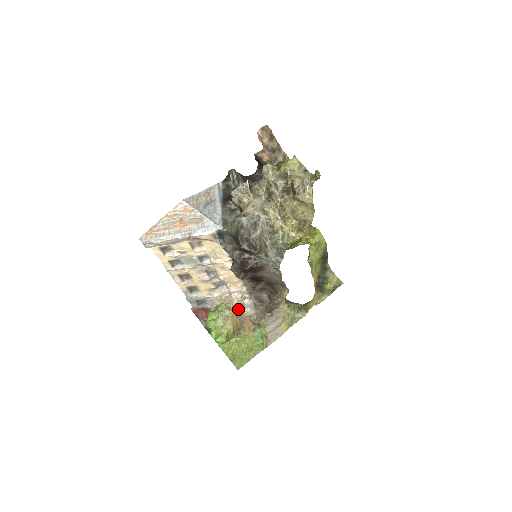
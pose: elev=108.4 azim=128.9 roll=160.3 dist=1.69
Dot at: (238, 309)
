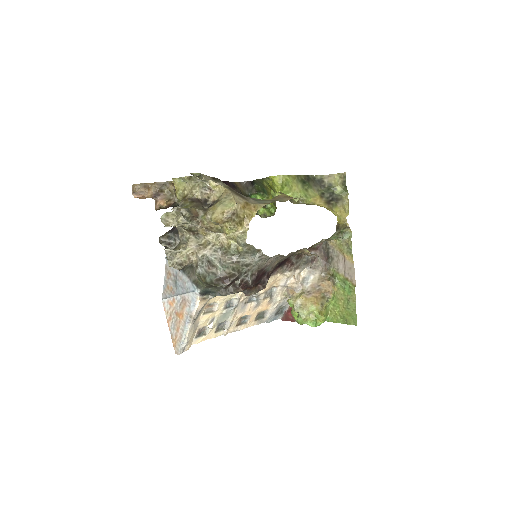
Dot at: (304, 288)
